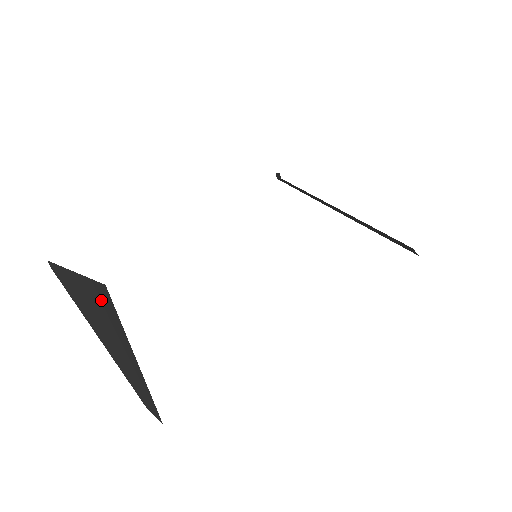
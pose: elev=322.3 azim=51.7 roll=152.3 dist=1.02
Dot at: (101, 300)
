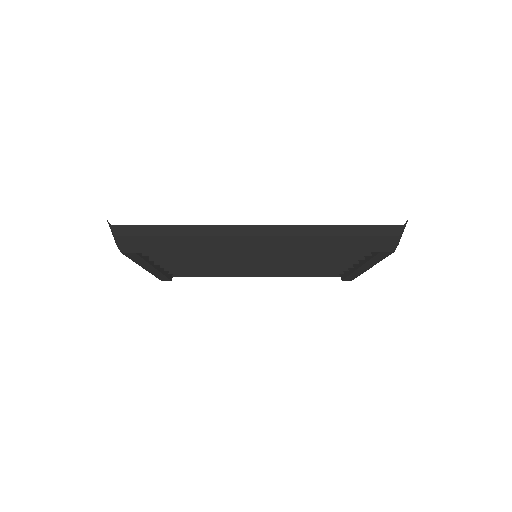
Dot at: occluded
